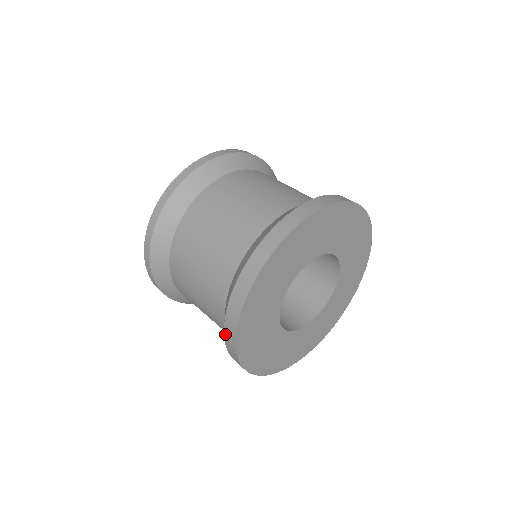
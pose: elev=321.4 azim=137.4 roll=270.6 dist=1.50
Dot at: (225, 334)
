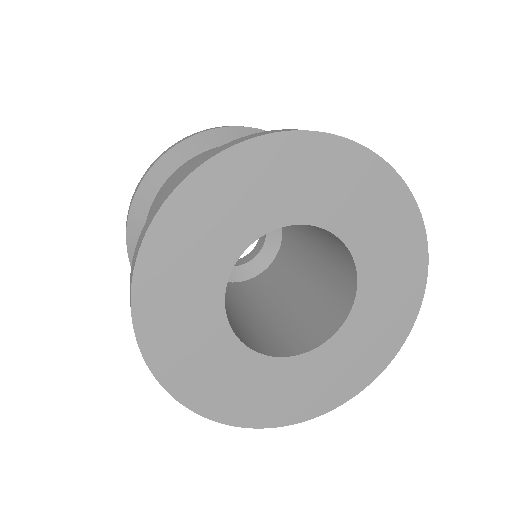
Dot at: occluded
